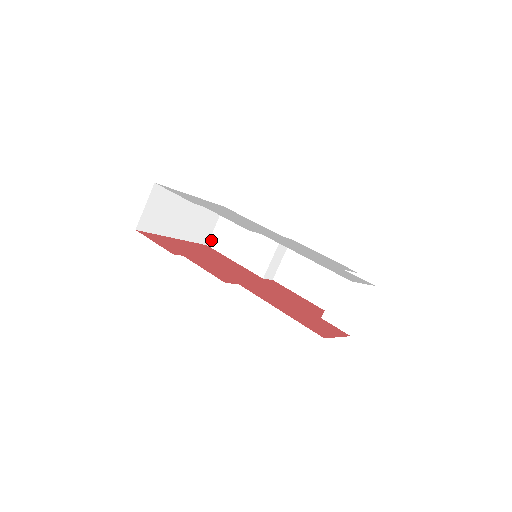
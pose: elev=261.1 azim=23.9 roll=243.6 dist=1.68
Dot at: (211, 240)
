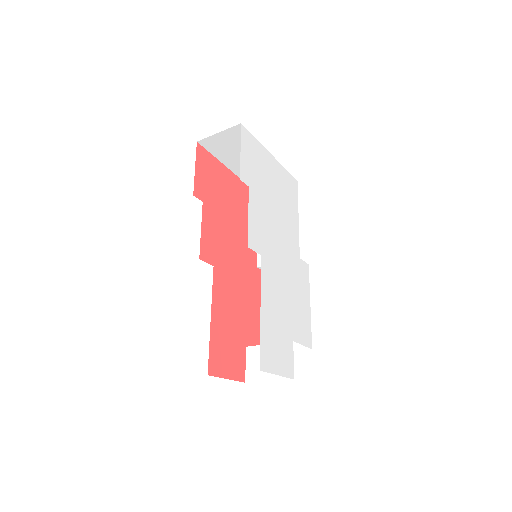
Dot at: occluded
